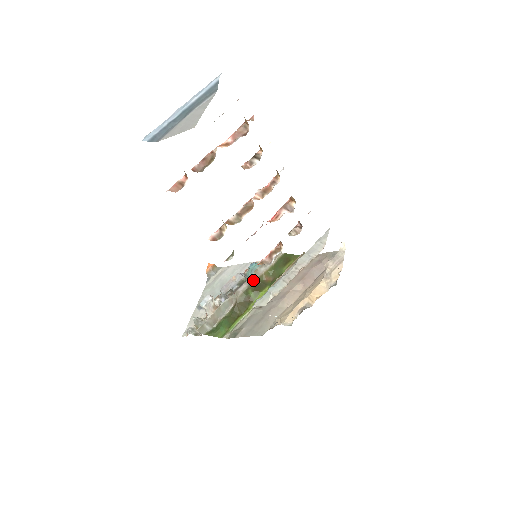
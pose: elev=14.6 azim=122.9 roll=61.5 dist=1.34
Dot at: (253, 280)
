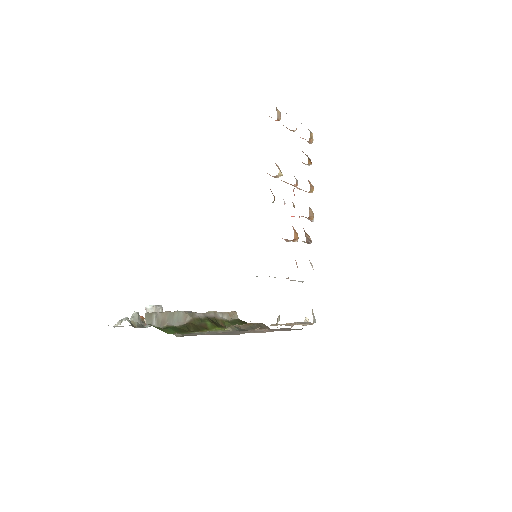
Dot at: (211, 316)
